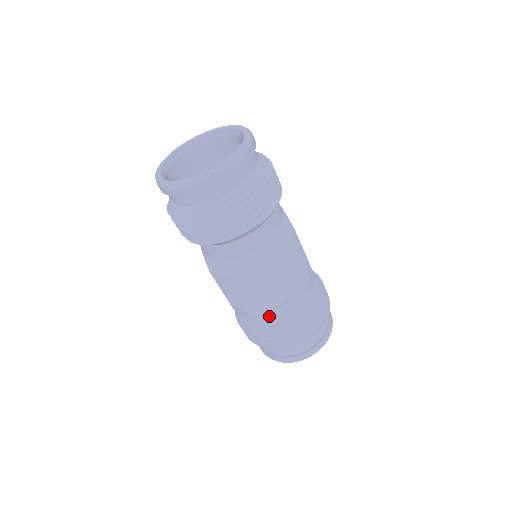
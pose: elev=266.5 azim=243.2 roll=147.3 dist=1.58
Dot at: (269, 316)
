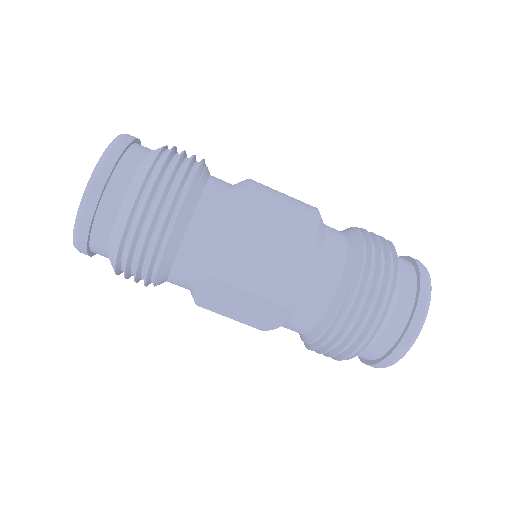
Dot at: (328, 274)
